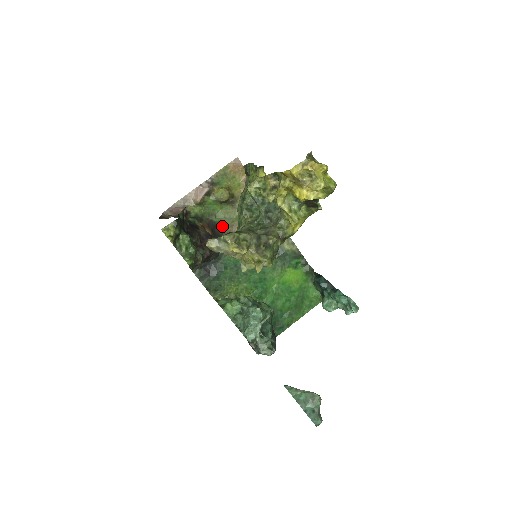
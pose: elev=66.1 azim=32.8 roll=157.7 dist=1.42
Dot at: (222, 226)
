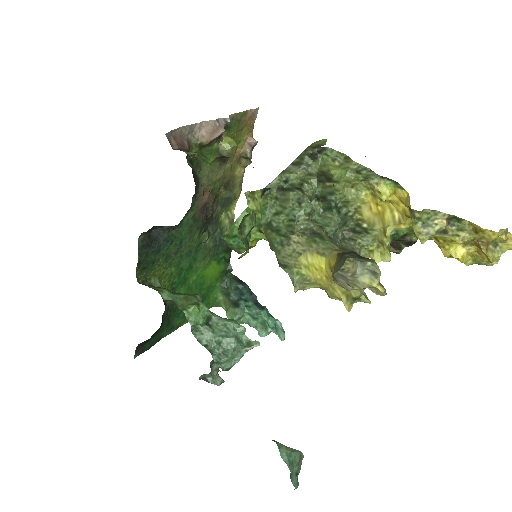
Dot at: (198, 185)
